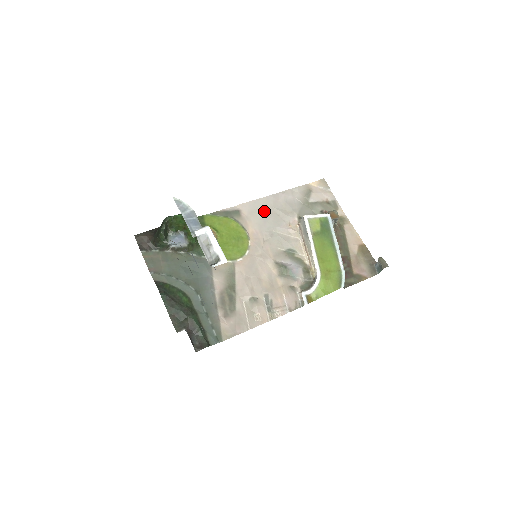
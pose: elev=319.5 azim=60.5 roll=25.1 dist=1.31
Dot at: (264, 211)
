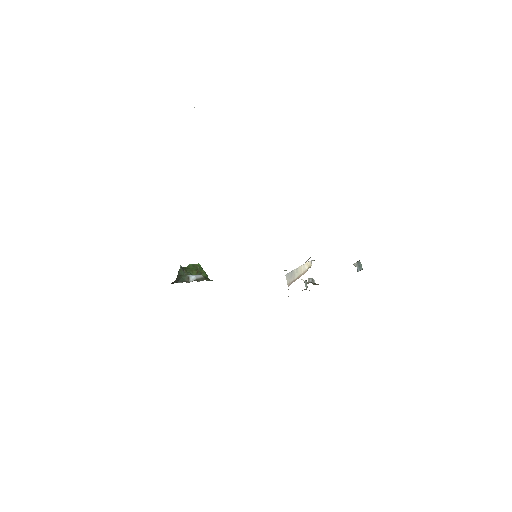
Dot at: occluded
